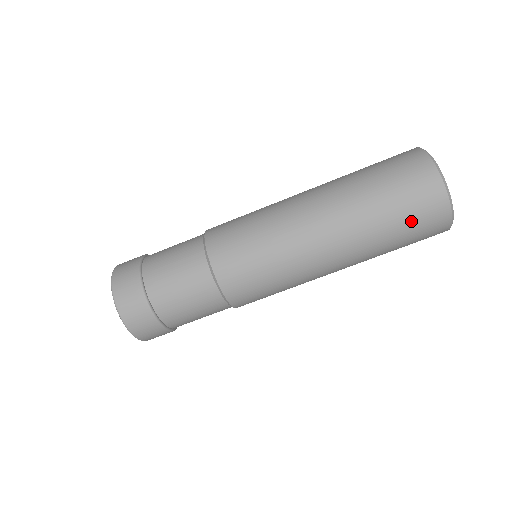
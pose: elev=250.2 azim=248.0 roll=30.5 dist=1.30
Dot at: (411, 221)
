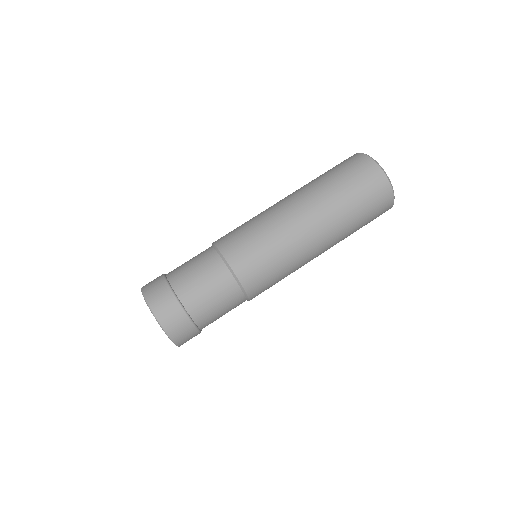
Dot at: (346, 172)
